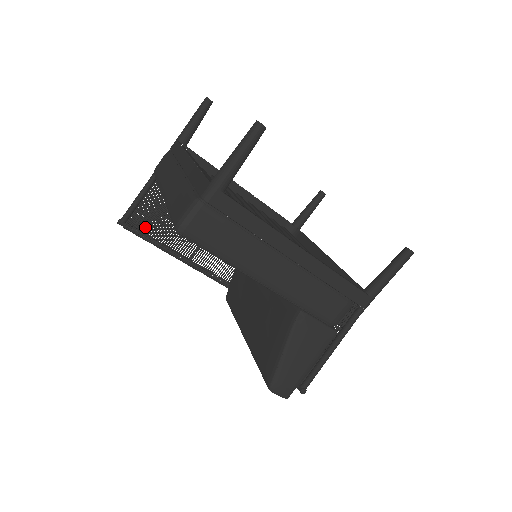
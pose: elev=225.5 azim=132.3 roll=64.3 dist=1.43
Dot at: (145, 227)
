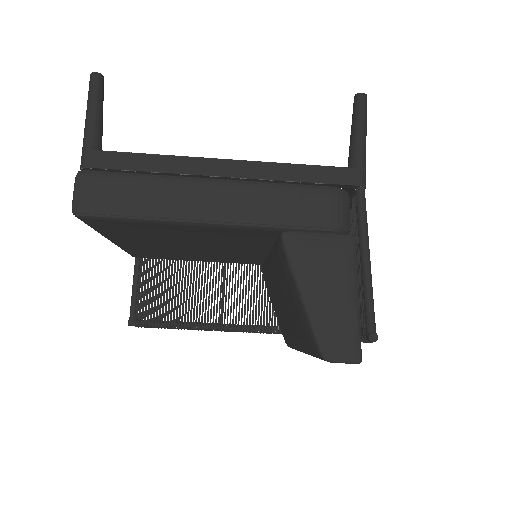
Dot at: occluded
